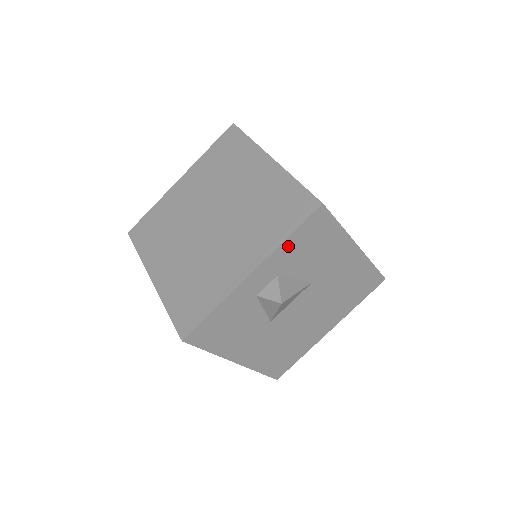
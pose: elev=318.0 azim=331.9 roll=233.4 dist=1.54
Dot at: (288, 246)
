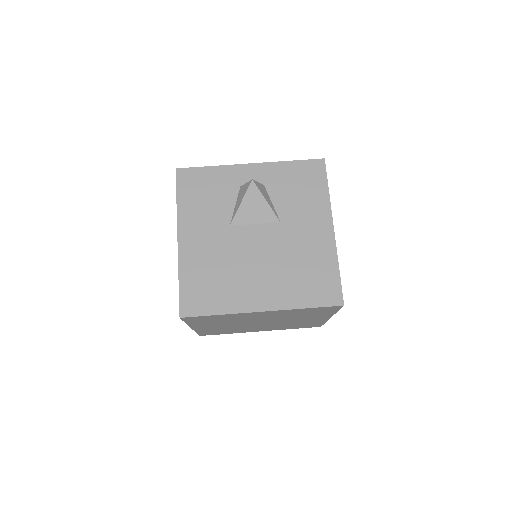
Dot at: (285, 168)
